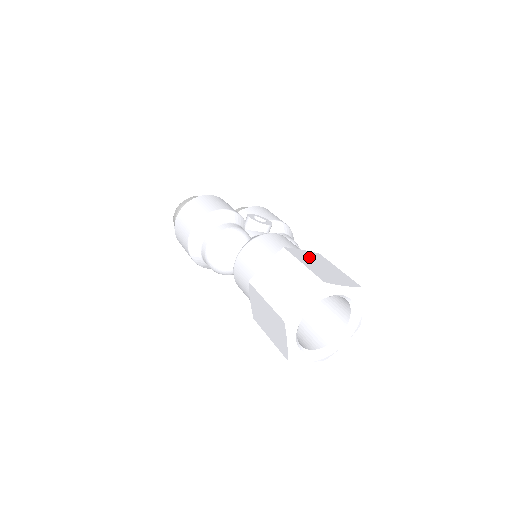
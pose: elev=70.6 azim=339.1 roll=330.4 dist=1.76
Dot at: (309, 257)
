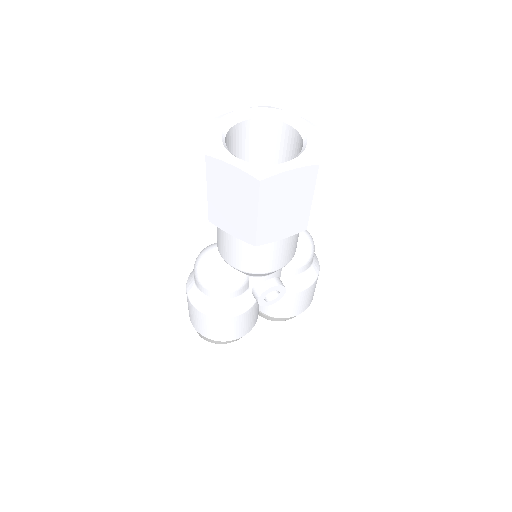
Dot at: occluded
